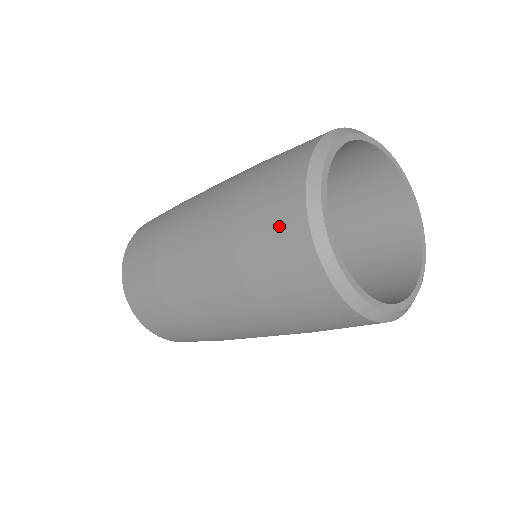
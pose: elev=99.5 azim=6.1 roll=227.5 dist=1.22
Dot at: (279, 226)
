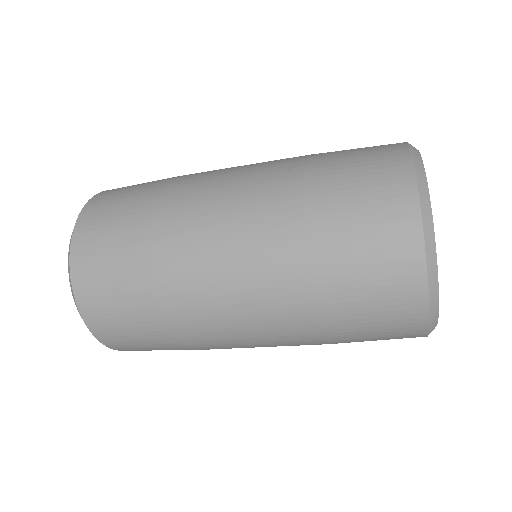
Dot at: (376, 177)
